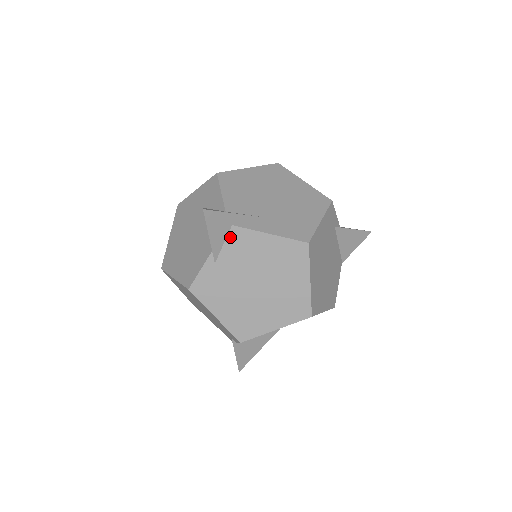
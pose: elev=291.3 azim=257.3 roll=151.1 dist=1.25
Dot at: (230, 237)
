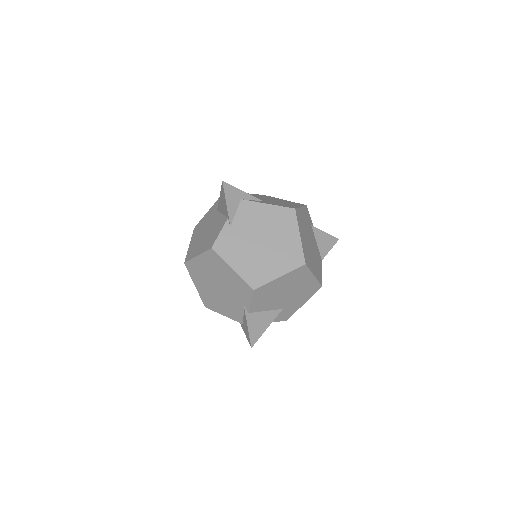
Dot at: (240, 207)
